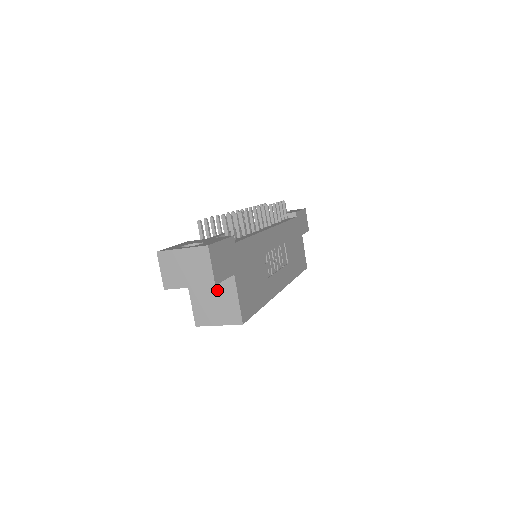
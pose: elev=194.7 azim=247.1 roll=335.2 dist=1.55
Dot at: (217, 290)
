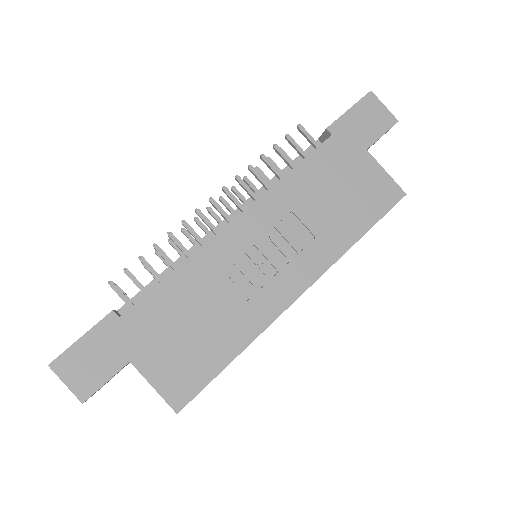
Dot at: occluded
